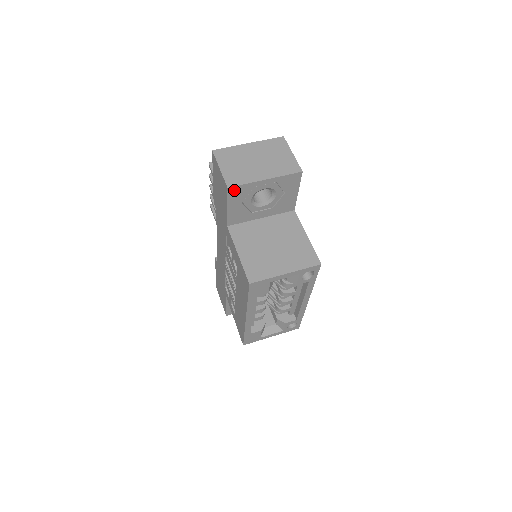
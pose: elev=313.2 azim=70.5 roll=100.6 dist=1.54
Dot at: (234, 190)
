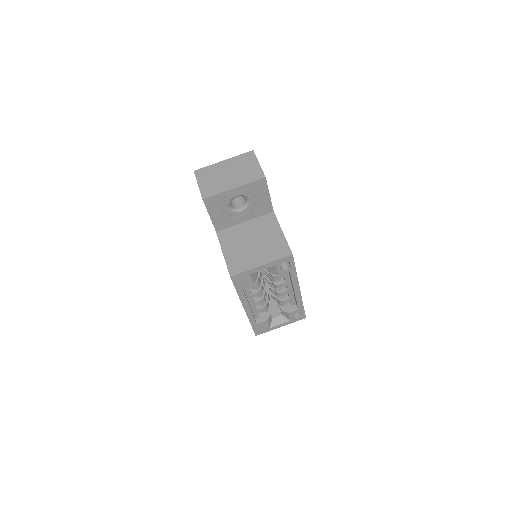
Dot at: (209, 201)
